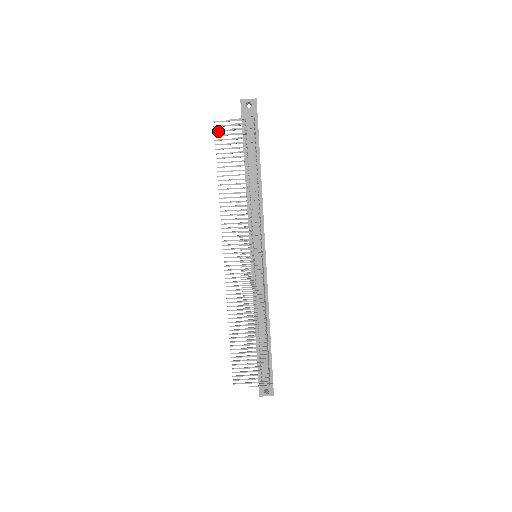
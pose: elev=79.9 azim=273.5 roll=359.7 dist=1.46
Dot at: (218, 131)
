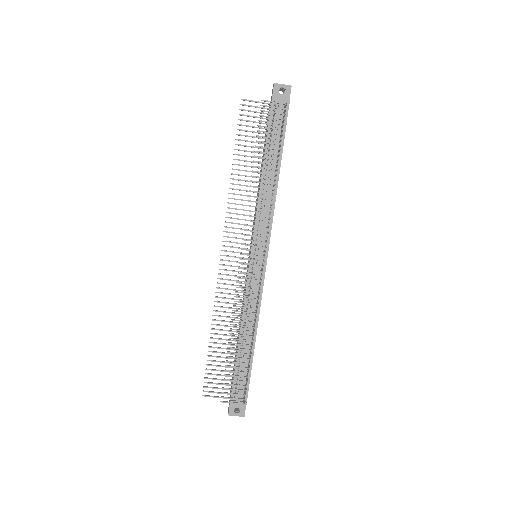
Dot at: (244, 110)
